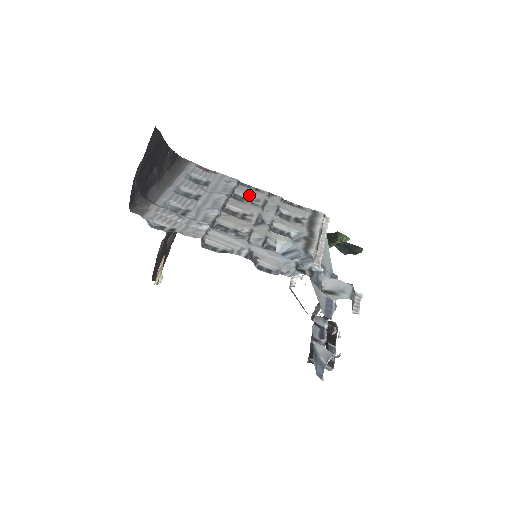
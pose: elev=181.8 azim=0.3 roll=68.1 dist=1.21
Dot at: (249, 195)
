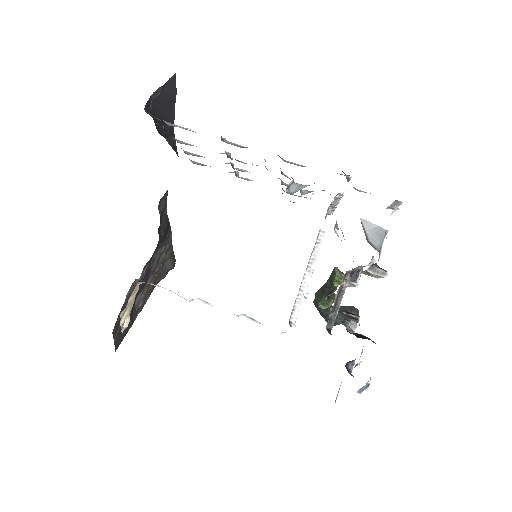
Dot at: (251, 180)
